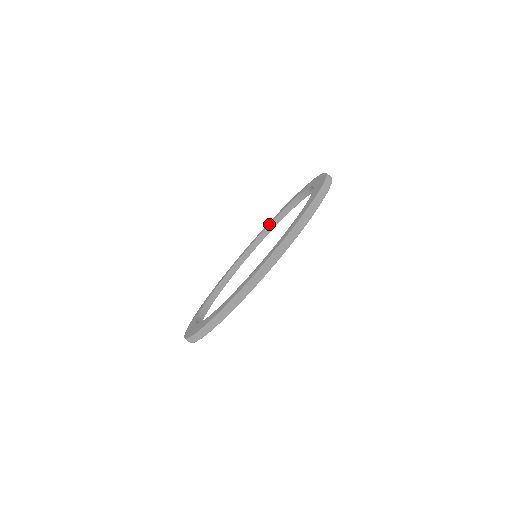
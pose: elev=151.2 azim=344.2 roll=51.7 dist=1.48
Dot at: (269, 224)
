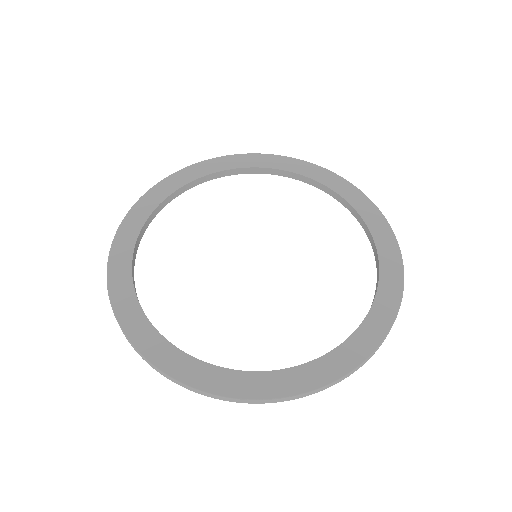
Dot at: (361, 216)
